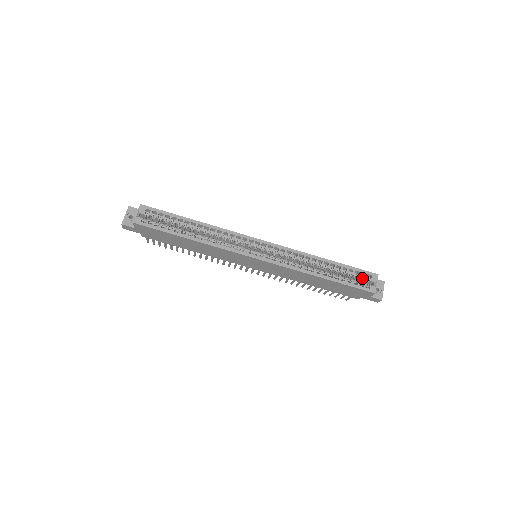
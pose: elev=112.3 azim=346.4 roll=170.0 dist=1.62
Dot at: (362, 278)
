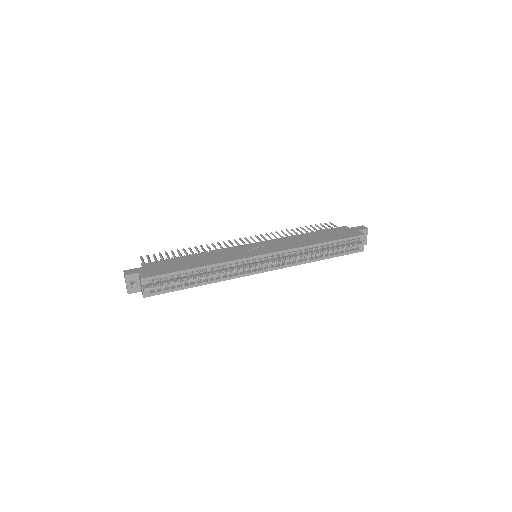
Dot at: occluded
